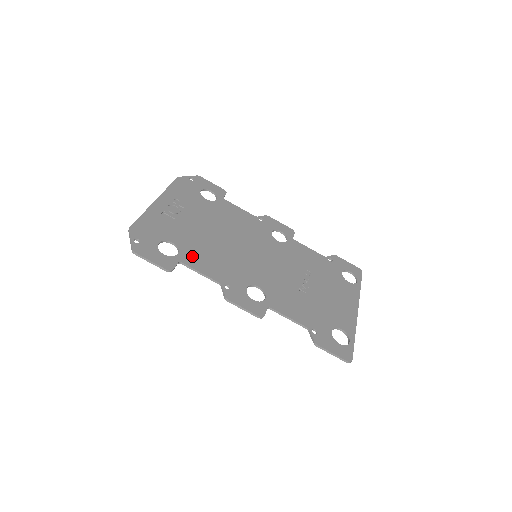
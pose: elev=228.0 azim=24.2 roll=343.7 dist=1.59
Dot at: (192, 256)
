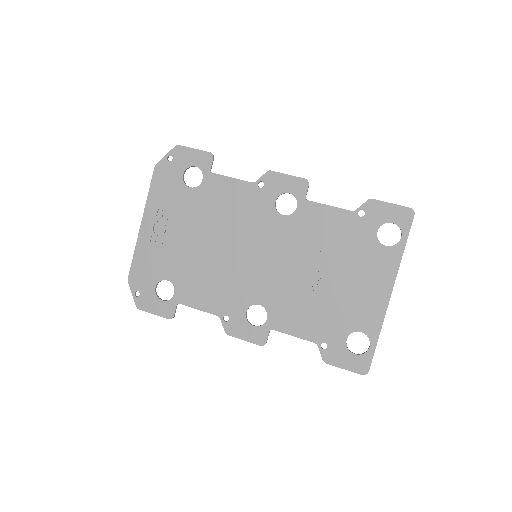
Dot at: (187, 291)
